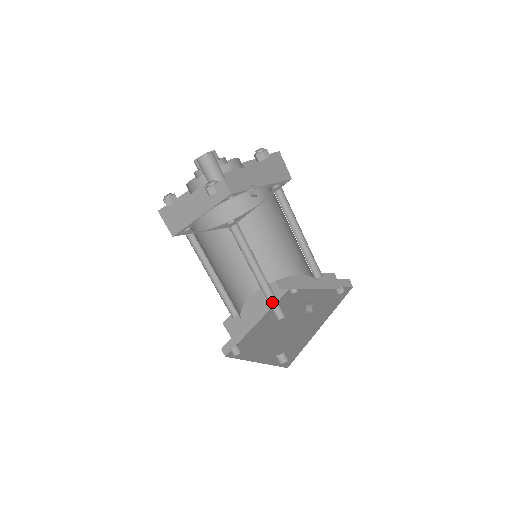
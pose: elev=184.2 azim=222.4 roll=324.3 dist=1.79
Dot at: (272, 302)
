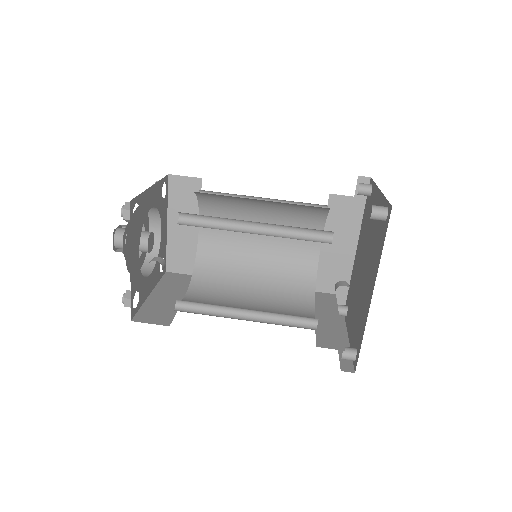
Dot at: (292, 316)
